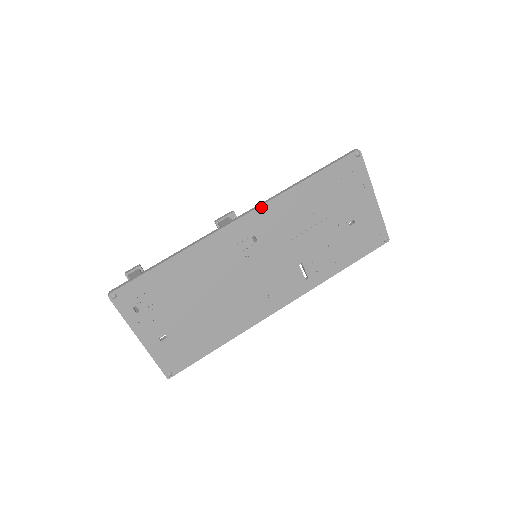
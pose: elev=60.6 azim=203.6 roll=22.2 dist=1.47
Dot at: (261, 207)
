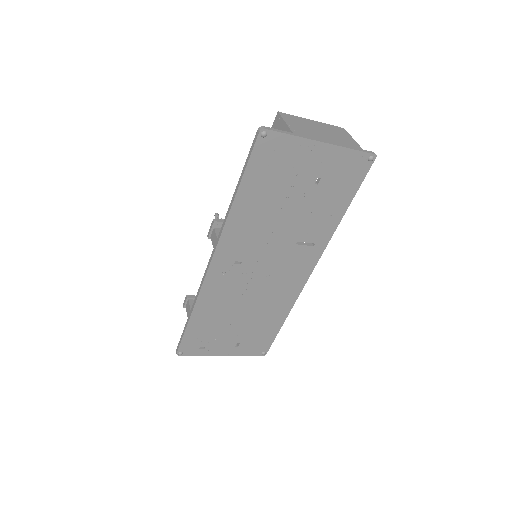
Dot at: (219, 244)
